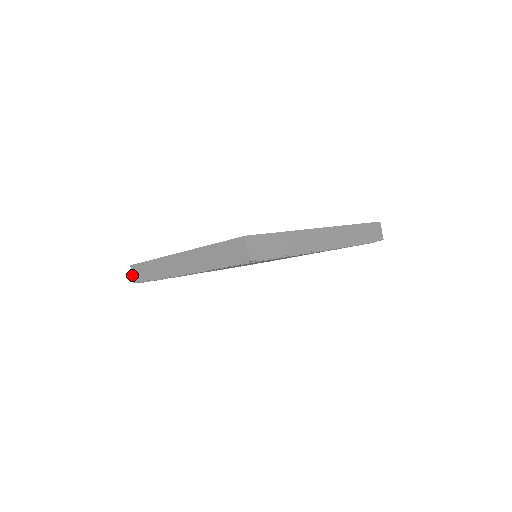
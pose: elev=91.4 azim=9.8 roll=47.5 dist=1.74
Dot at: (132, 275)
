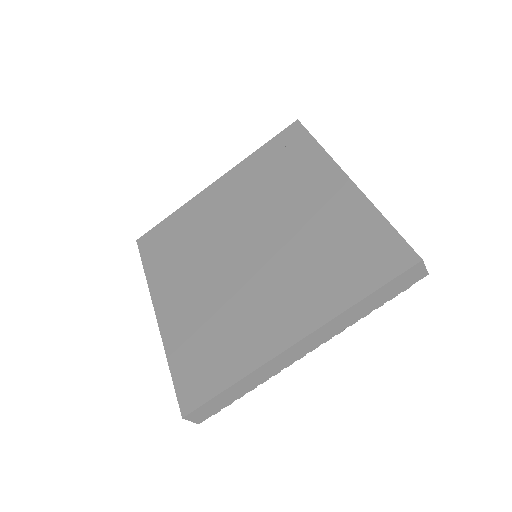
Dot at: occluded
